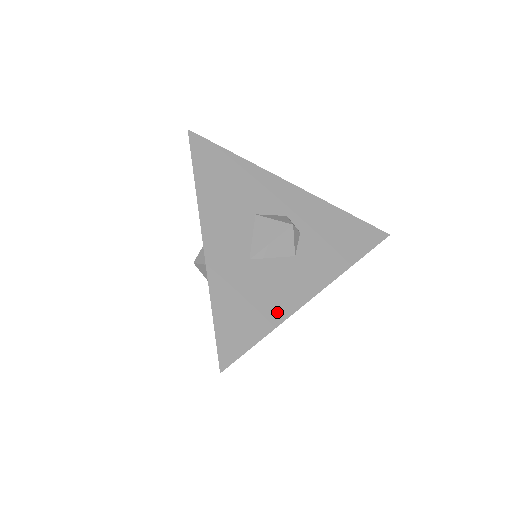
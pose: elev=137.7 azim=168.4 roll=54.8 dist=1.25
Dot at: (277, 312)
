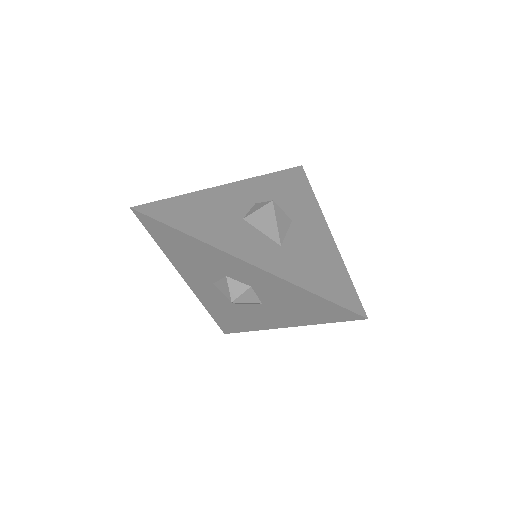
Dot at: (333, 258)
